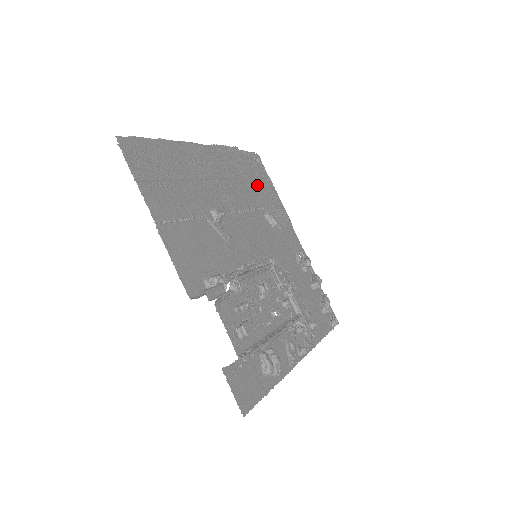
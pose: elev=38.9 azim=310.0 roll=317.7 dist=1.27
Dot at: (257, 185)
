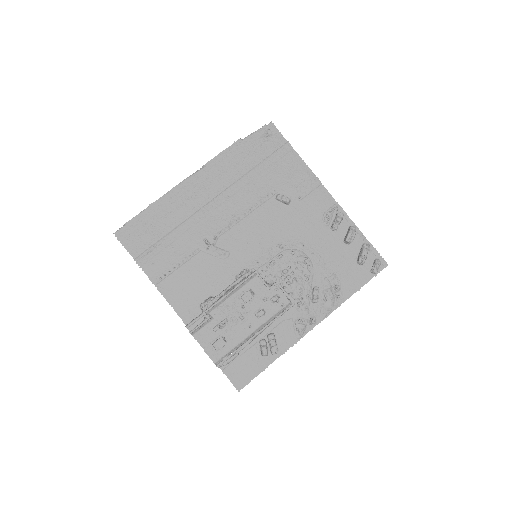
Dot at: (267, 167)
